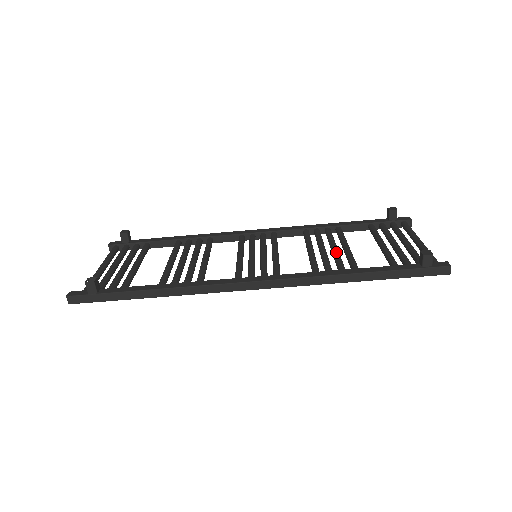
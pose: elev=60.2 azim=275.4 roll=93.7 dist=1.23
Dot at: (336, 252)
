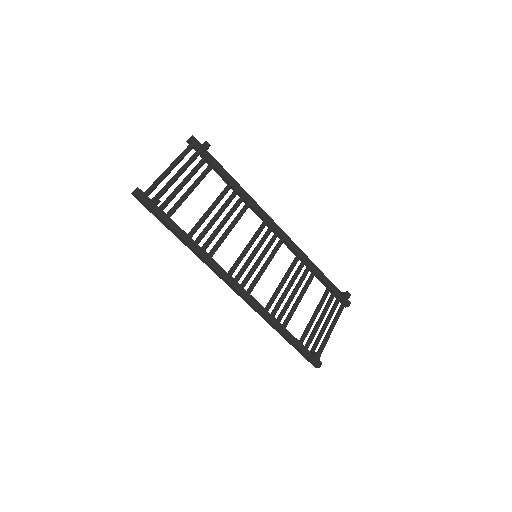
Dot at: (291, 300)
